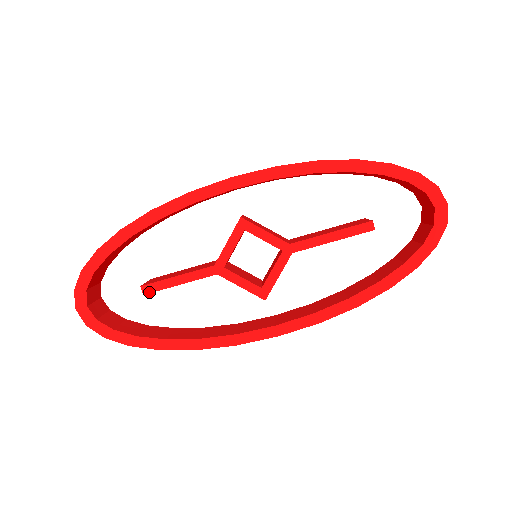
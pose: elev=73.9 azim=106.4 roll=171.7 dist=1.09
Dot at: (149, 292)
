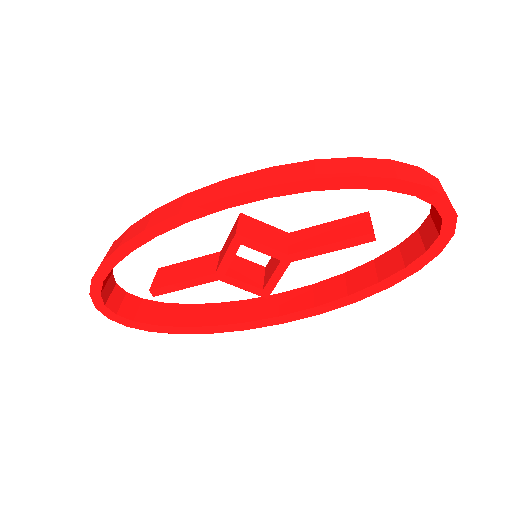
Dot at: (158, 294)
